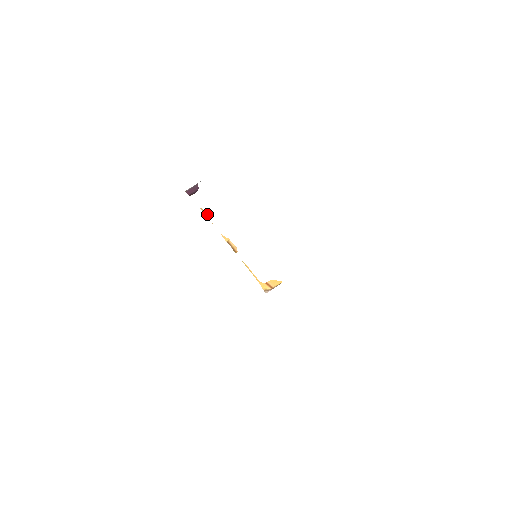
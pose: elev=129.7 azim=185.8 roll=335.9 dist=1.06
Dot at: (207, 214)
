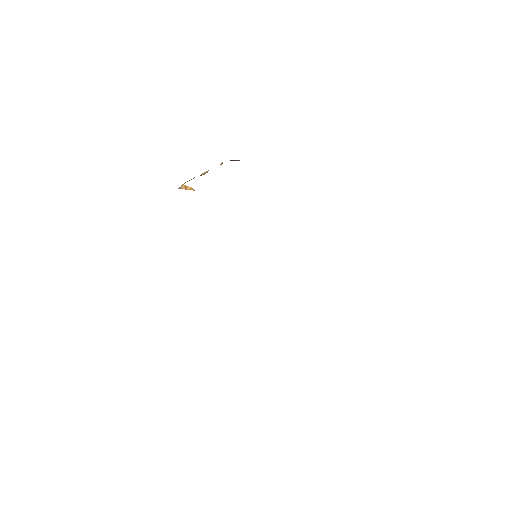
Dot at: (220, 164)
